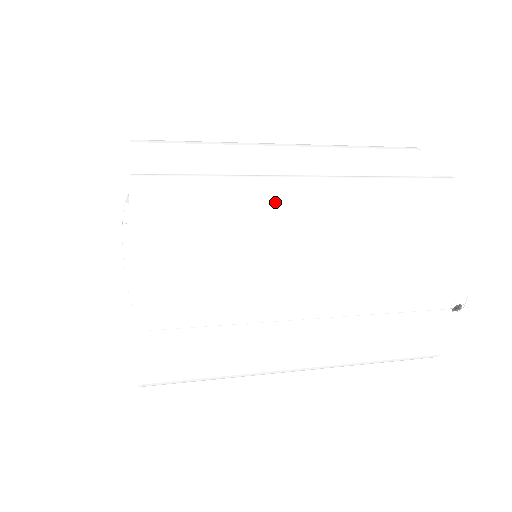
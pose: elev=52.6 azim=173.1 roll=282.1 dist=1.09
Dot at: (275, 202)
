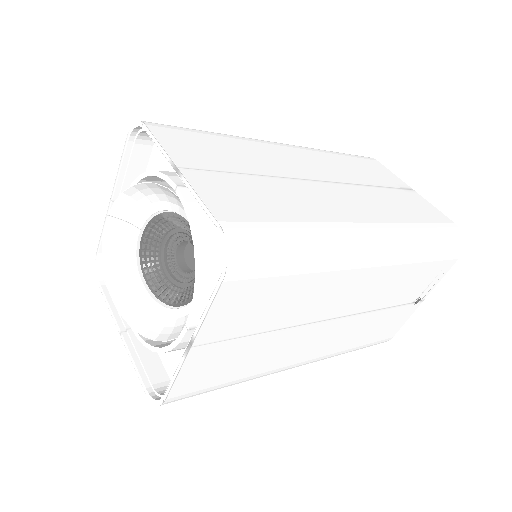
Dot at: (322, 209)
